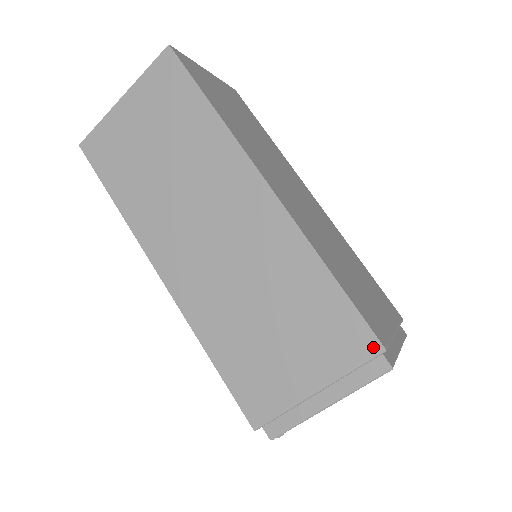
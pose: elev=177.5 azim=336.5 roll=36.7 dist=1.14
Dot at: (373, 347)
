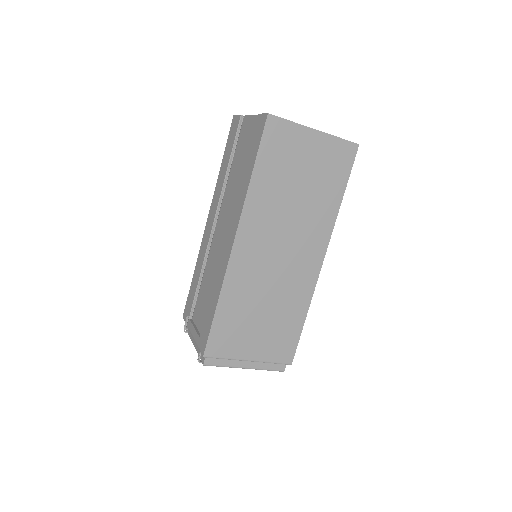
Dot at: (289, 360)
